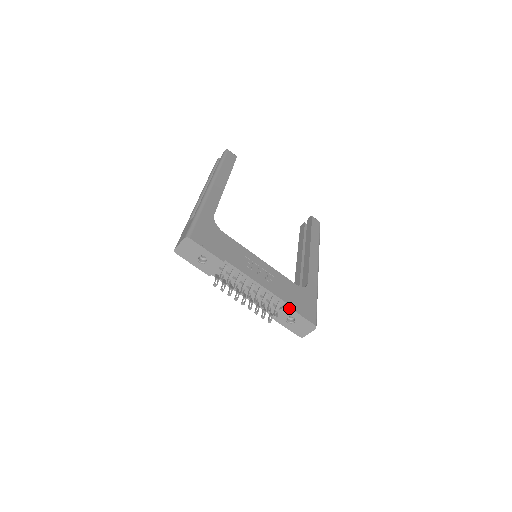
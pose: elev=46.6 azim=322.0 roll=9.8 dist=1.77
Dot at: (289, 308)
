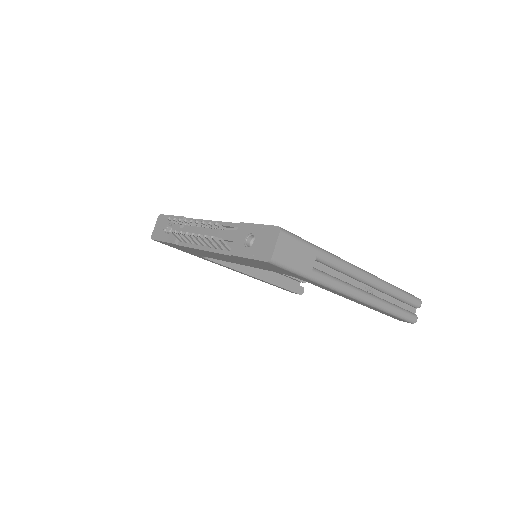
Dot at: (244, 224)
